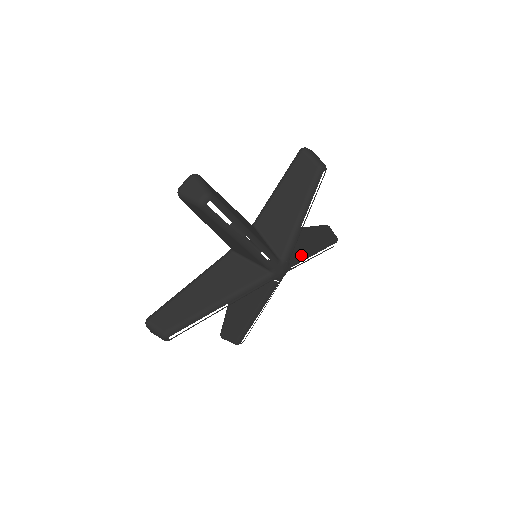
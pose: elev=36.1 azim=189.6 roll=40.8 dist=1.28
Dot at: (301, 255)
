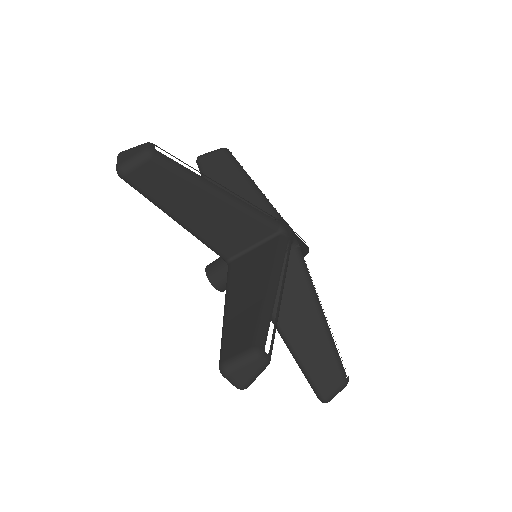
Dot at: occluded
